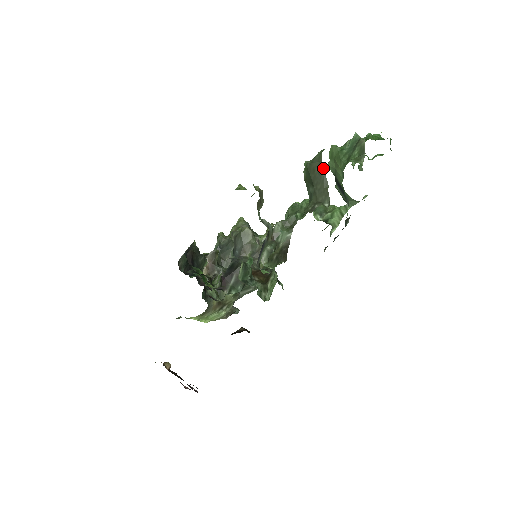
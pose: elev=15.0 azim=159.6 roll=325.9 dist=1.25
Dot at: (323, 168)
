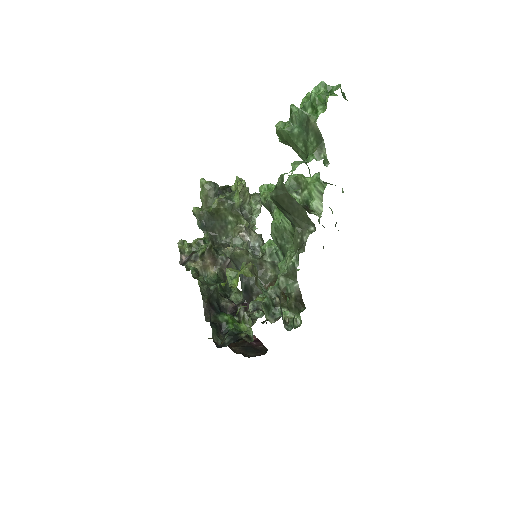
Dot at: (292, 198)
